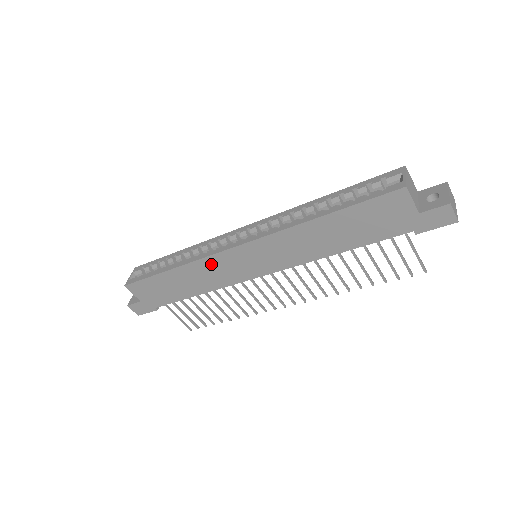
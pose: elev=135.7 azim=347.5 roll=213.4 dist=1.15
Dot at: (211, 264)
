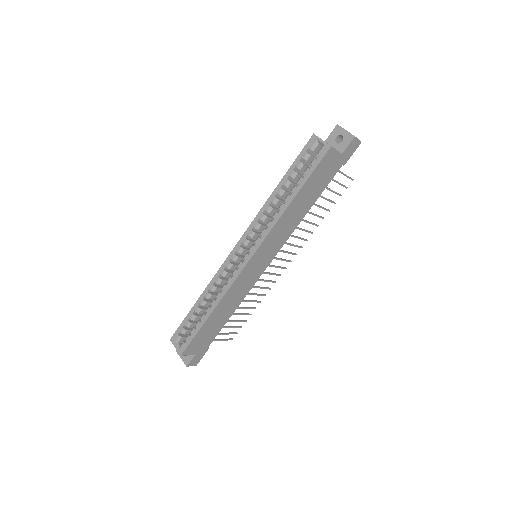
Dot at: (236, 286)
